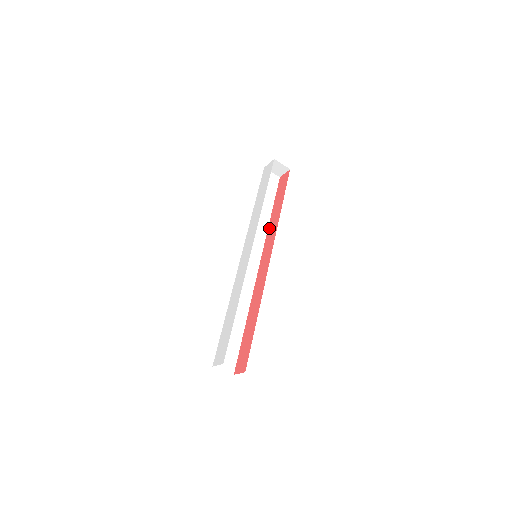
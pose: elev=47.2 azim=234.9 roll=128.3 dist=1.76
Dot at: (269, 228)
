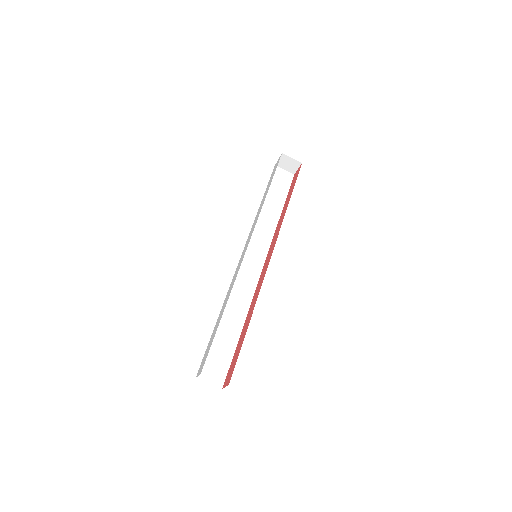
Dot at: (277, 227)
